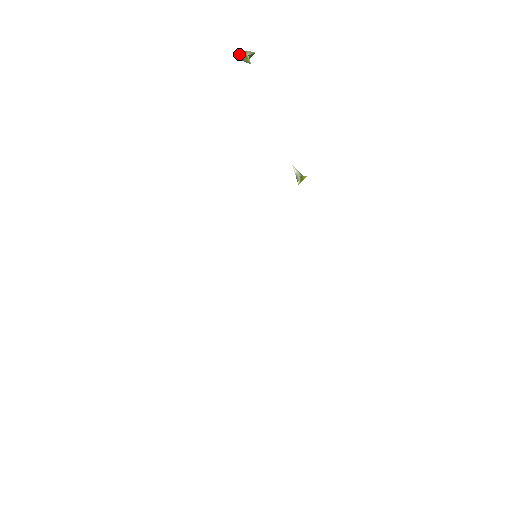
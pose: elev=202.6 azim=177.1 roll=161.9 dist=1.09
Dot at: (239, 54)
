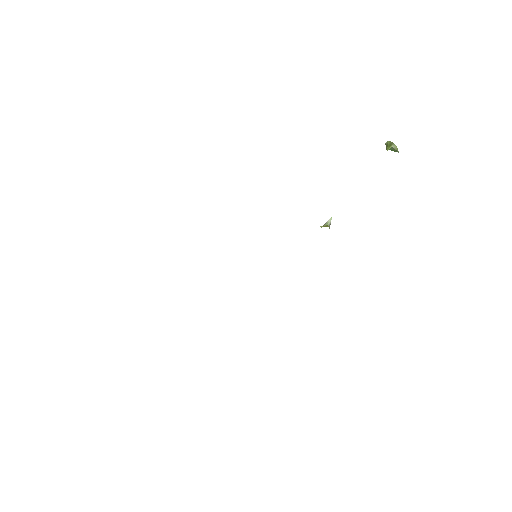
Dot at: (389, 141)
